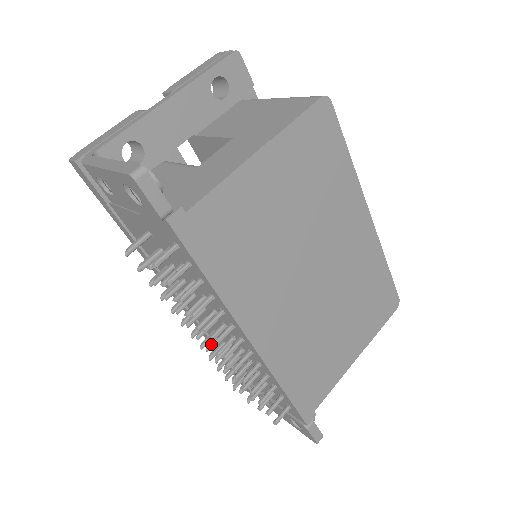
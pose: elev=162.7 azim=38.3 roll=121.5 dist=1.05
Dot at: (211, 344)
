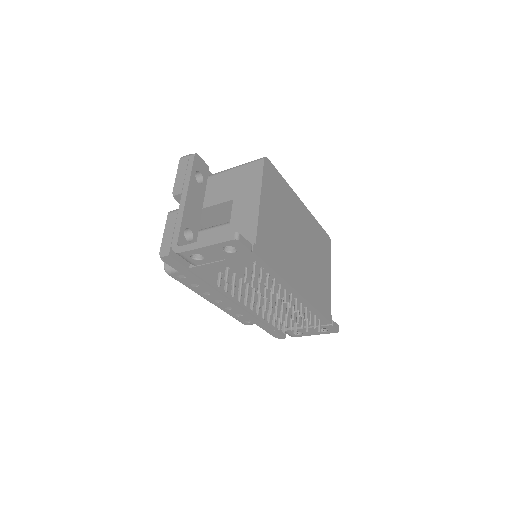
Dot at: (271, 311)
